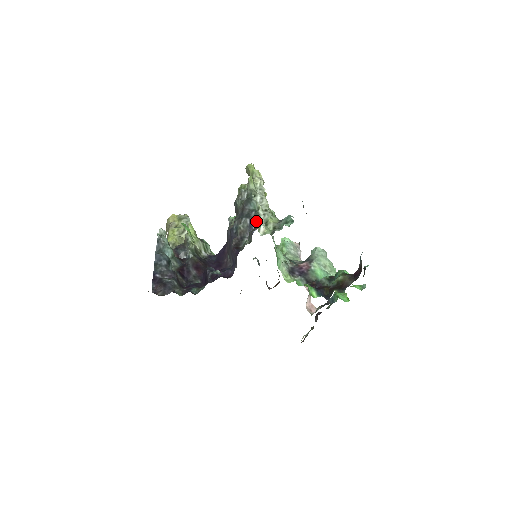
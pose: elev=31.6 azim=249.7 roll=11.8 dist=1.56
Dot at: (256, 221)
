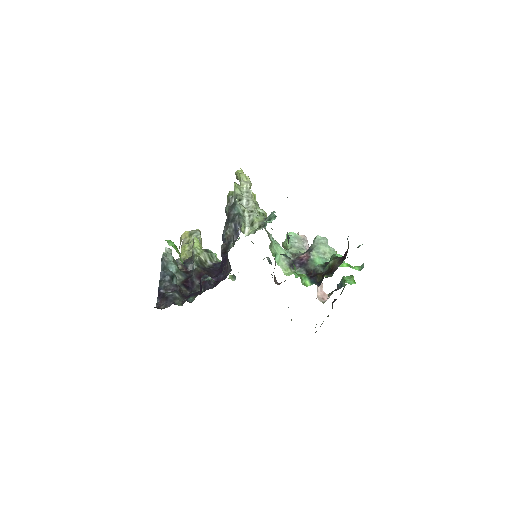
Dot at: (240, 224)
